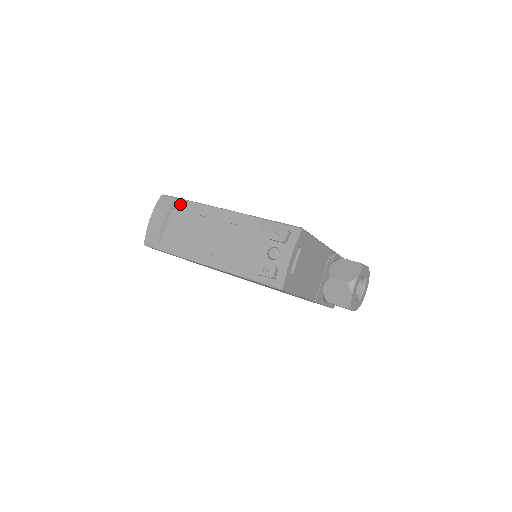
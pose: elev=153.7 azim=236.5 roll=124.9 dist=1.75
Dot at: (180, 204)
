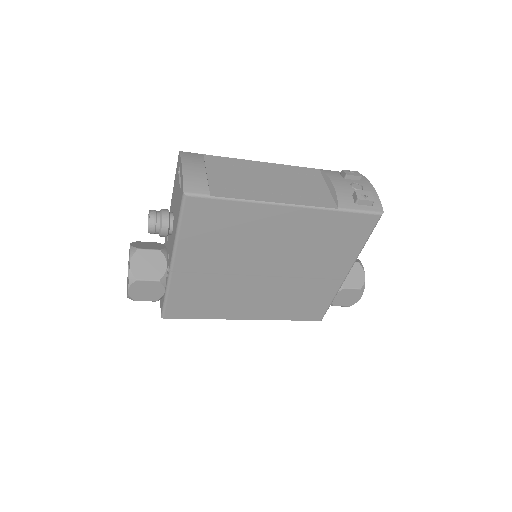
Dot at: (214, 159)
